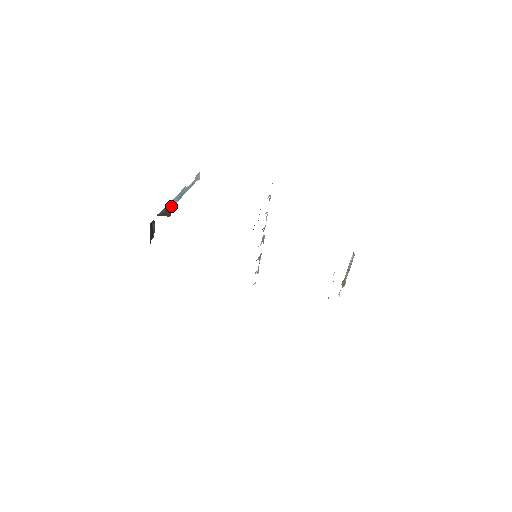
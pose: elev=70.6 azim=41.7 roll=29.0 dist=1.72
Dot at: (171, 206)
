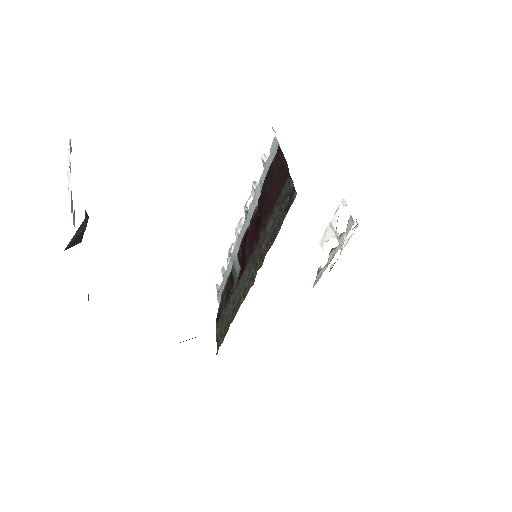
Dot at: (85, 223)
